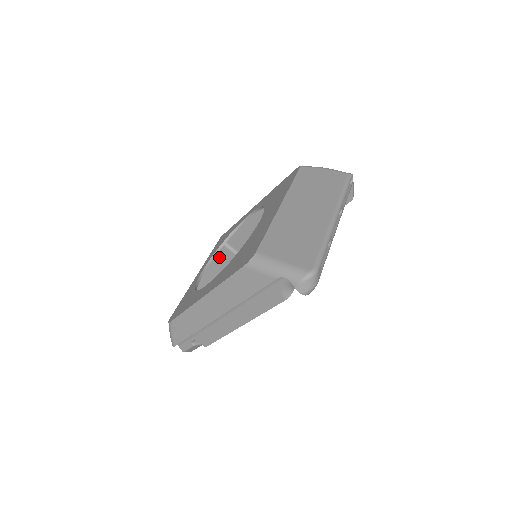
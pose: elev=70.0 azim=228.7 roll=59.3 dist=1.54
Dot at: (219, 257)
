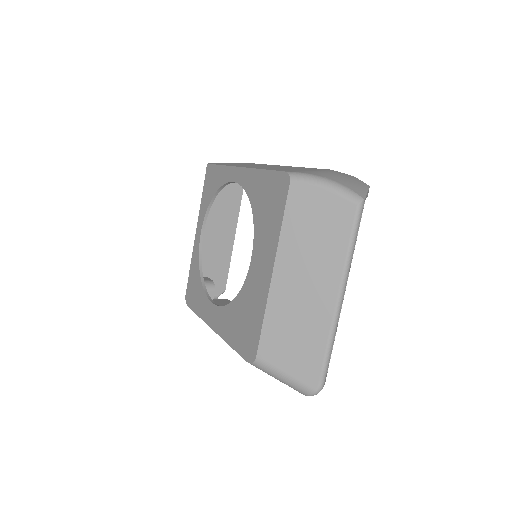
Dot at: occluded
